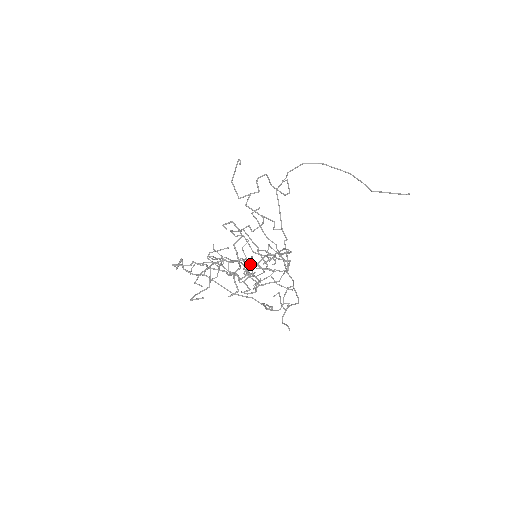
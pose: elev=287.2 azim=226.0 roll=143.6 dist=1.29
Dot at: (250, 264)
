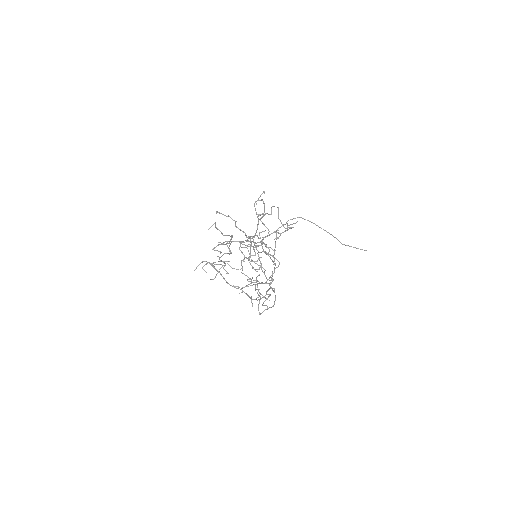
Dot at: (259, 242)
